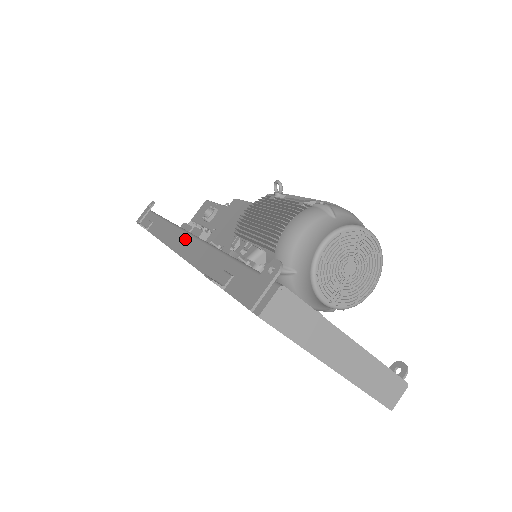
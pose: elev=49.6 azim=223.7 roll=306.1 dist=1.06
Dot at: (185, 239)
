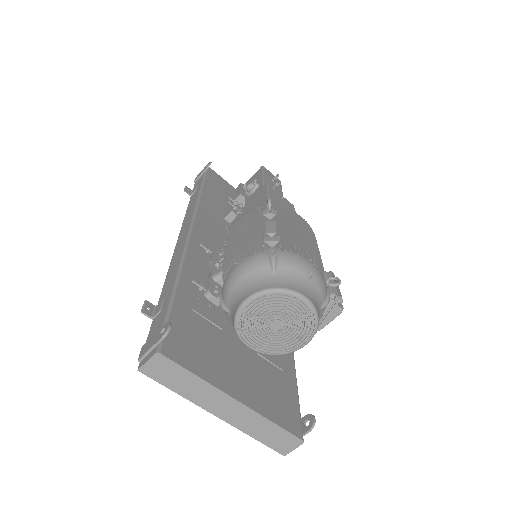
Dot at: (185, 234)
